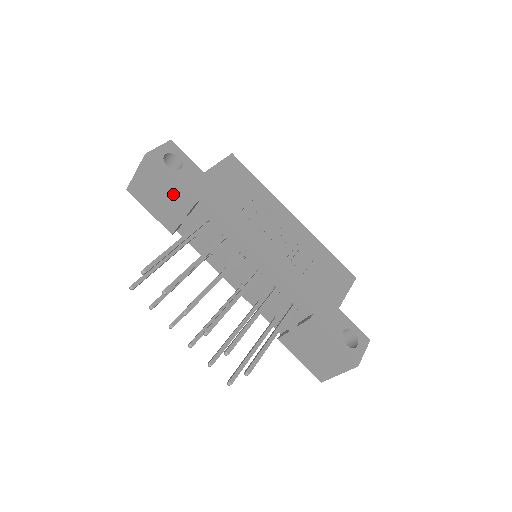
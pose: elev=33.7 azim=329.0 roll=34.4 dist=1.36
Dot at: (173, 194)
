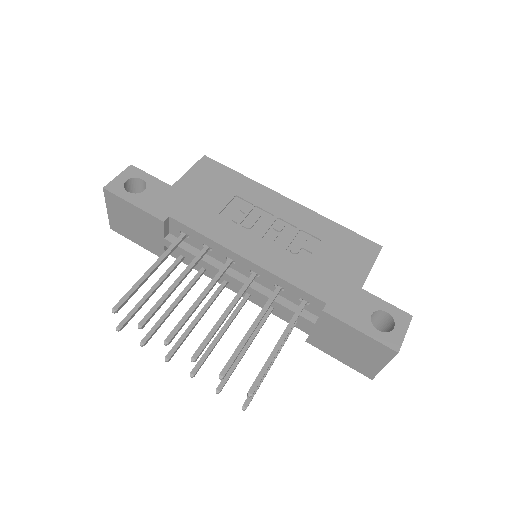
Dot at: (143, 219)
